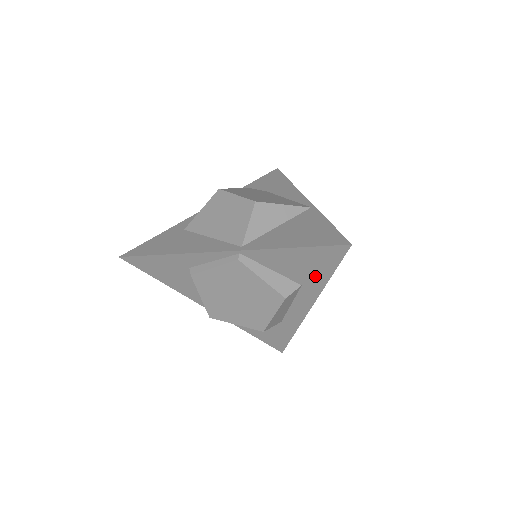
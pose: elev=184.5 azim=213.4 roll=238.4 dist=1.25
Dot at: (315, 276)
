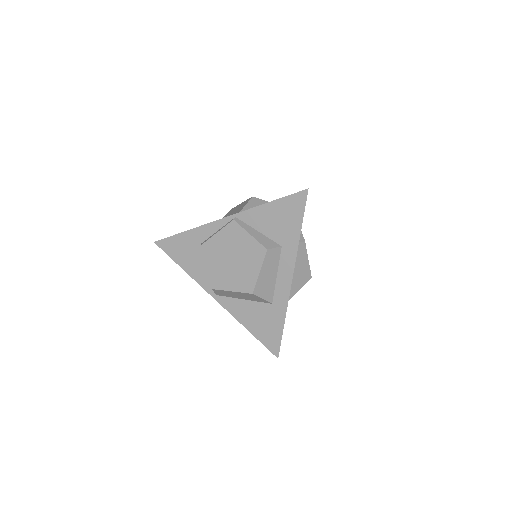
Dot at: (290, 232)
